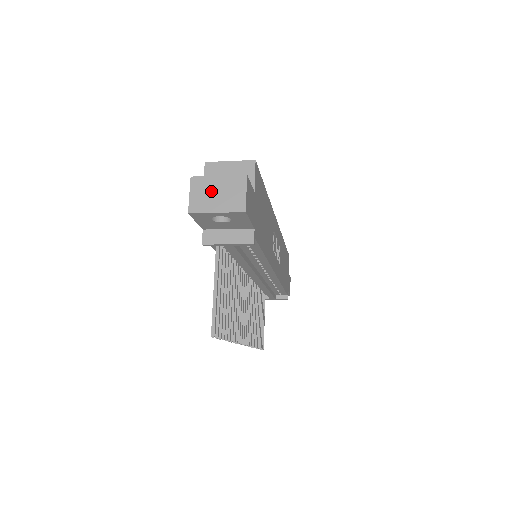
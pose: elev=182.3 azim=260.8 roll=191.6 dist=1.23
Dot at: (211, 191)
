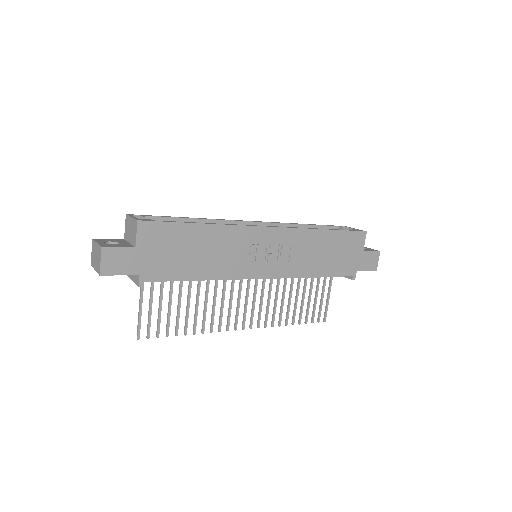
Dot at: (95, 253)
